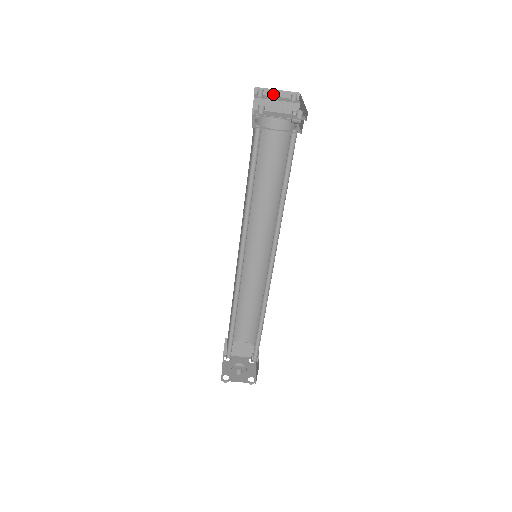
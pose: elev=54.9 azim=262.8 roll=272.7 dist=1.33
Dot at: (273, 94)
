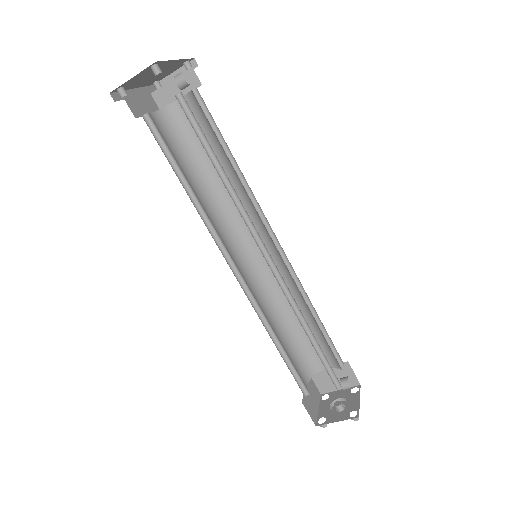
Dot at: occluded
